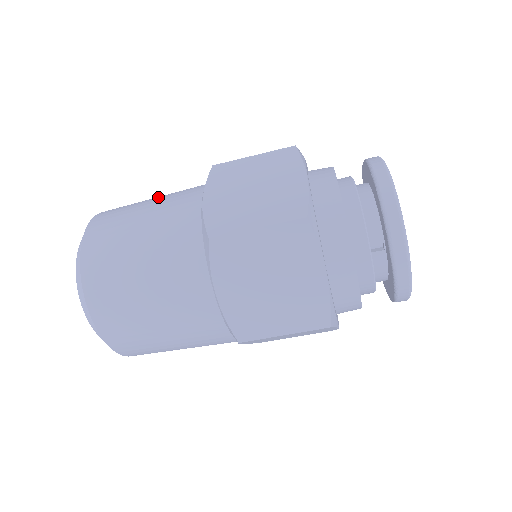
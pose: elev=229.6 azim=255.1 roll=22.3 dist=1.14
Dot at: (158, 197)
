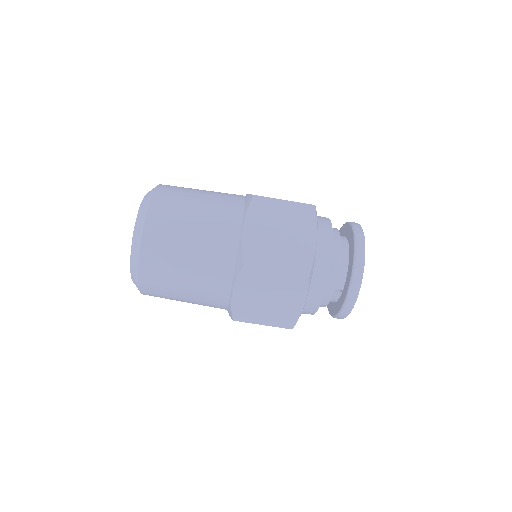
Dot at: (205, 198)
